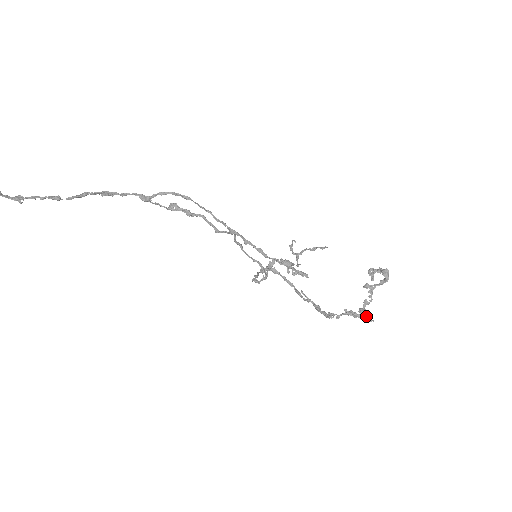
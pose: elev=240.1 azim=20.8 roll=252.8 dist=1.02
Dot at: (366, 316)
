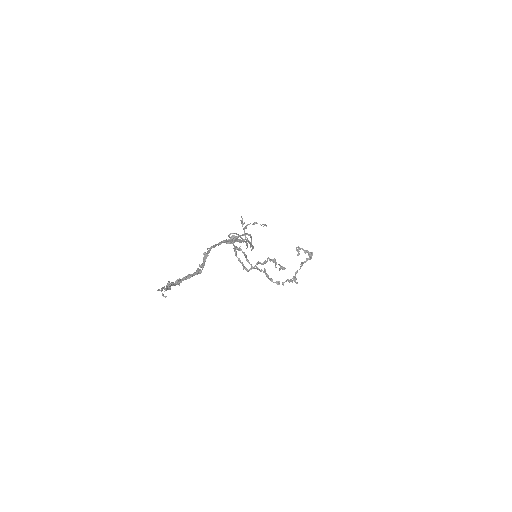
Dot at: occluded
